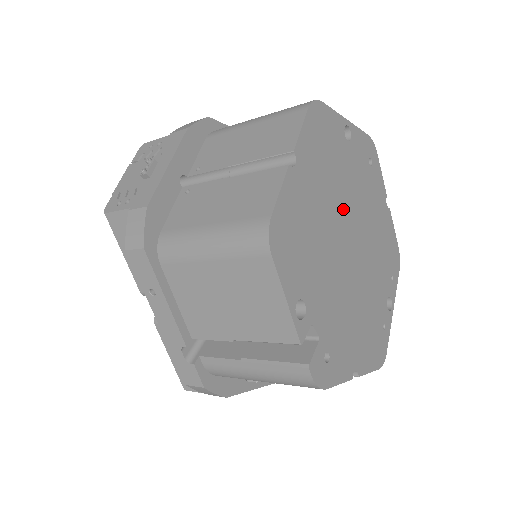
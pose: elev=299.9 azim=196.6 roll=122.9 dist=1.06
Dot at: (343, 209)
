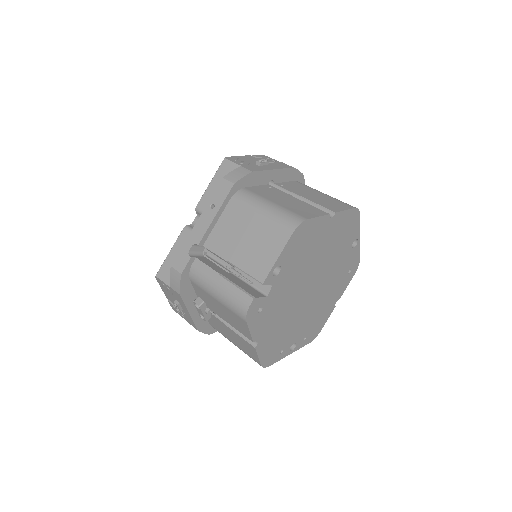
Dot at: (324, 267)
